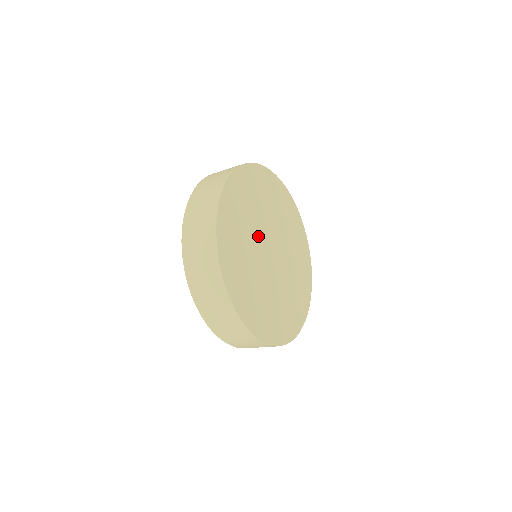
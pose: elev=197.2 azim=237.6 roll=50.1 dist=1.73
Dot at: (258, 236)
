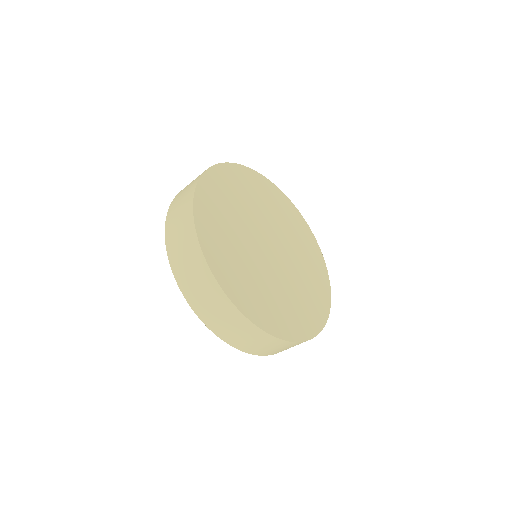
Dot at: (254, 222)
